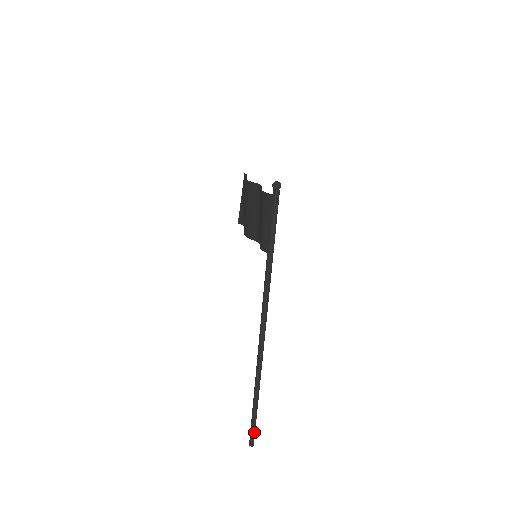
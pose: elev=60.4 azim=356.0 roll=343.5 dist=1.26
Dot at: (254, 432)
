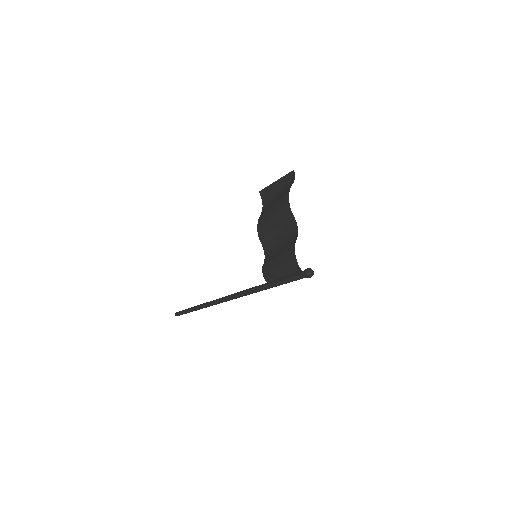
Dot at: occluded
